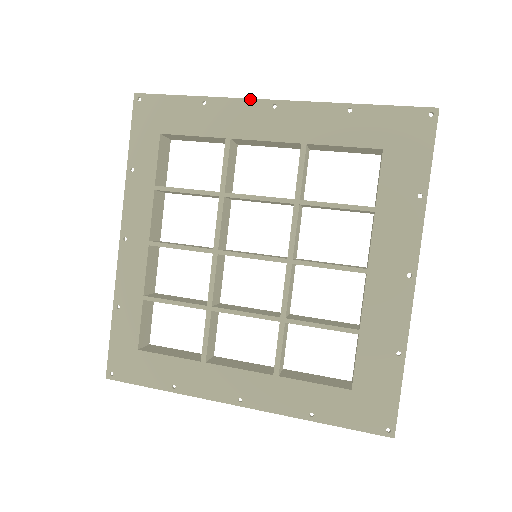
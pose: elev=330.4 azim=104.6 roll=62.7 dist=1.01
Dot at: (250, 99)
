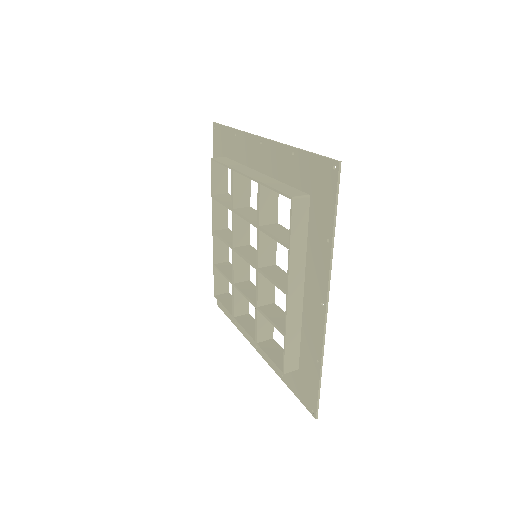
Dot at: (251, 135)
